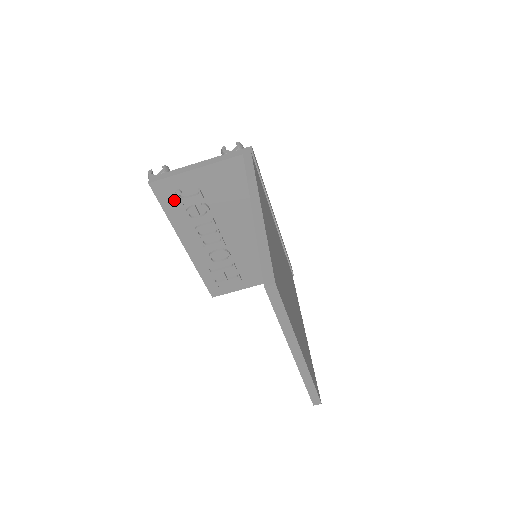
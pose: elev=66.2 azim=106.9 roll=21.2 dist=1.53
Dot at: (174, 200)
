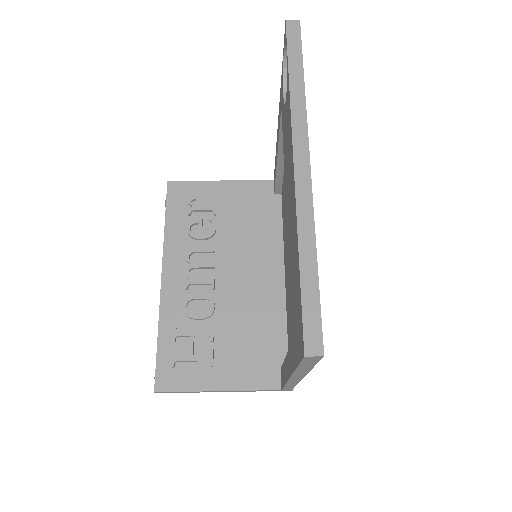
Dot at: (183, 208)
